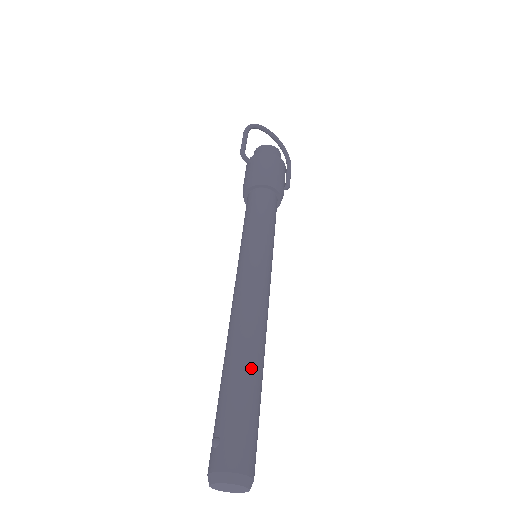
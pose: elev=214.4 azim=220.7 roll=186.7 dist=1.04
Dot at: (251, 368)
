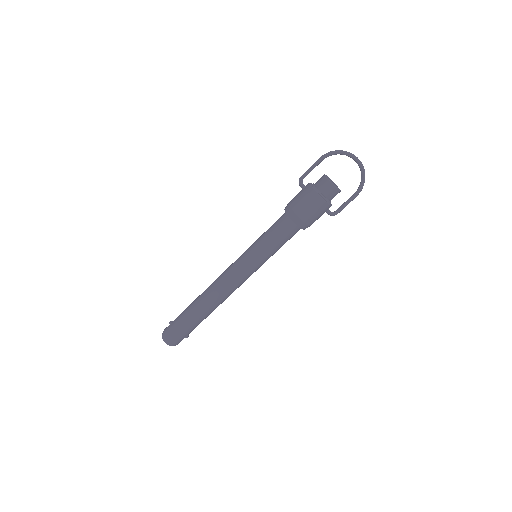
Dot at: (198, 311)
